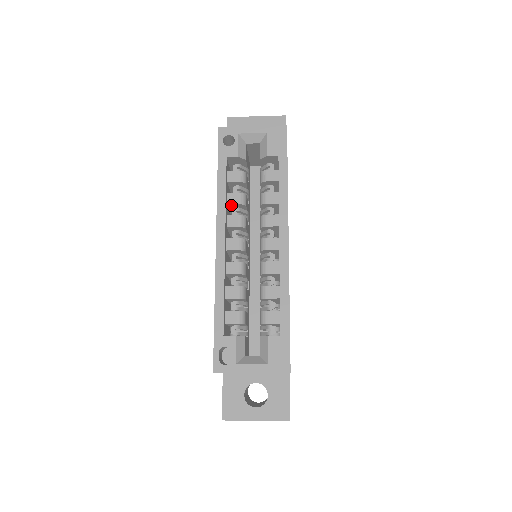
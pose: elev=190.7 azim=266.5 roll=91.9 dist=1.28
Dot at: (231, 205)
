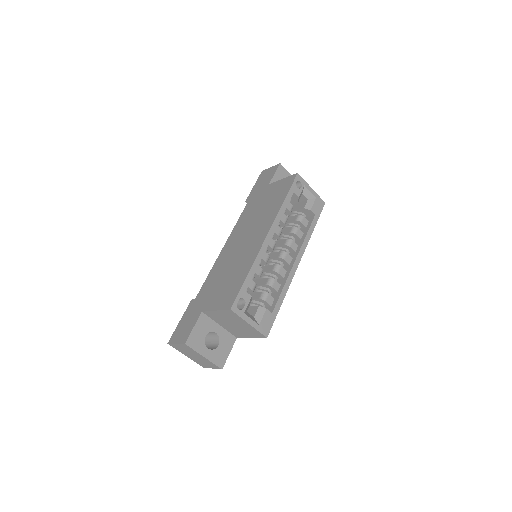
Dot at: occluded
